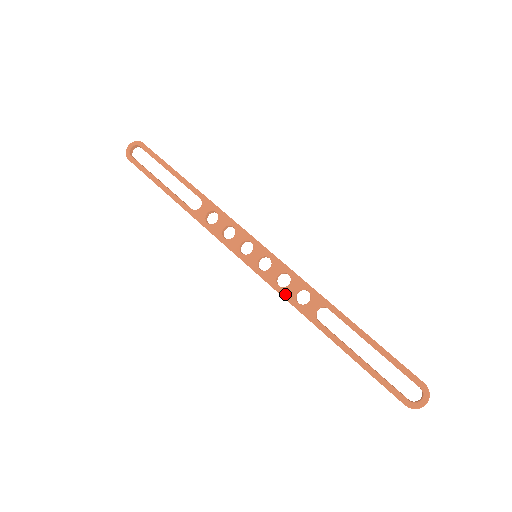
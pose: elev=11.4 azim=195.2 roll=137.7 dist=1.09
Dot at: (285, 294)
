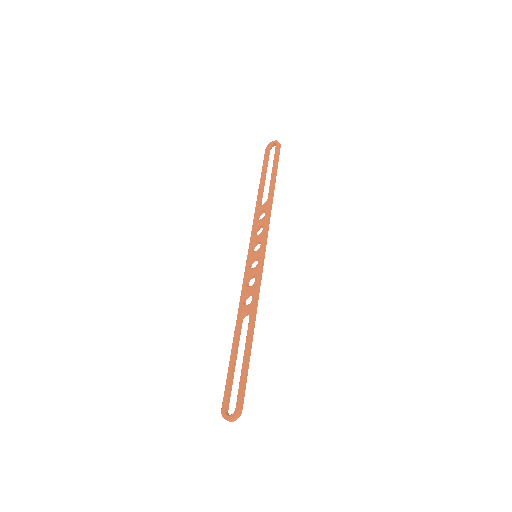
Dot at: (243, 290)
